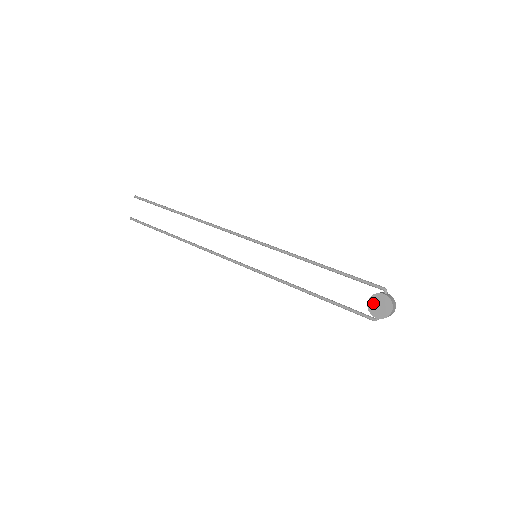
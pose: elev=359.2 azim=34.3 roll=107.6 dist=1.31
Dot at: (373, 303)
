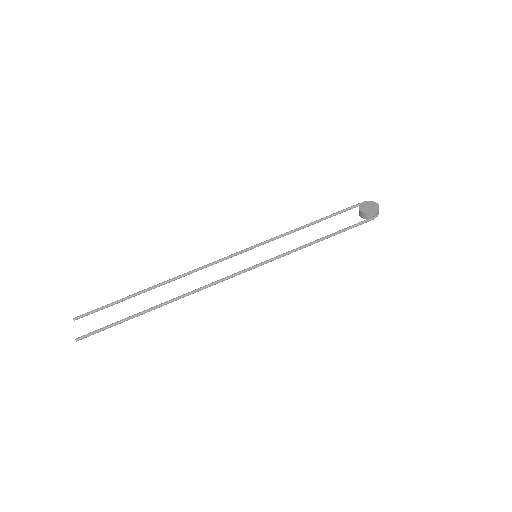
Dot at: (364, 209)
